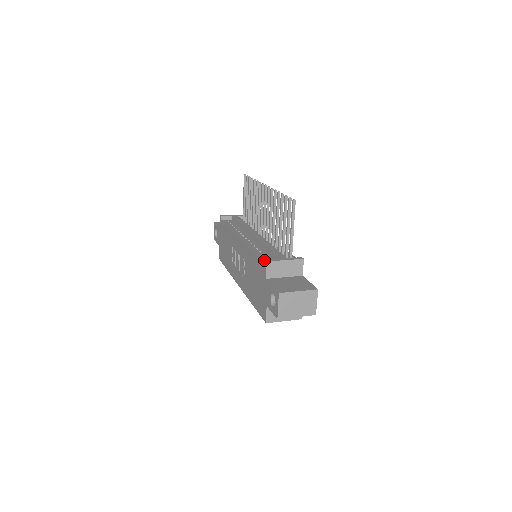
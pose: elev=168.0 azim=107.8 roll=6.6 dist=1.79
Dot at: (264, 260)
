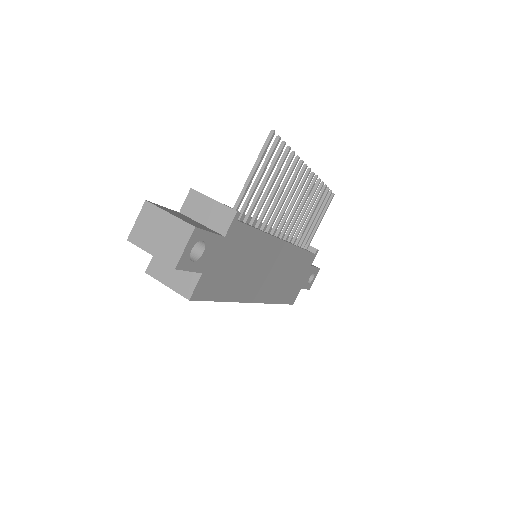
Dot at: occluded
